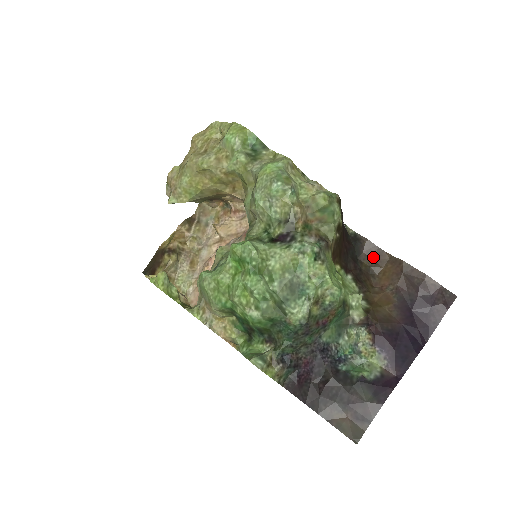
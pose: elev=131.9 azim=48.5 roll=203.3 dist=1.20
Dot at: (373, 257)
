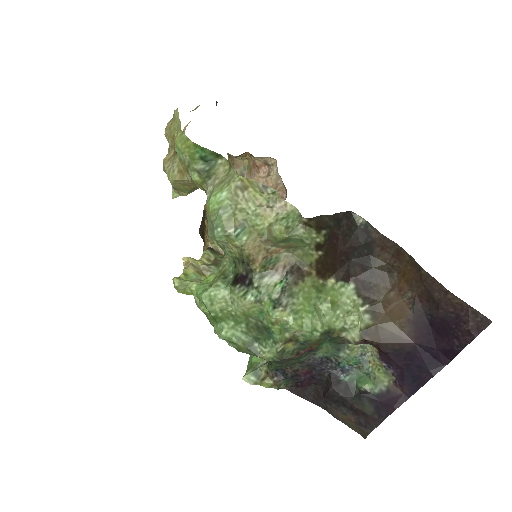
Dot at: (391, 253)
